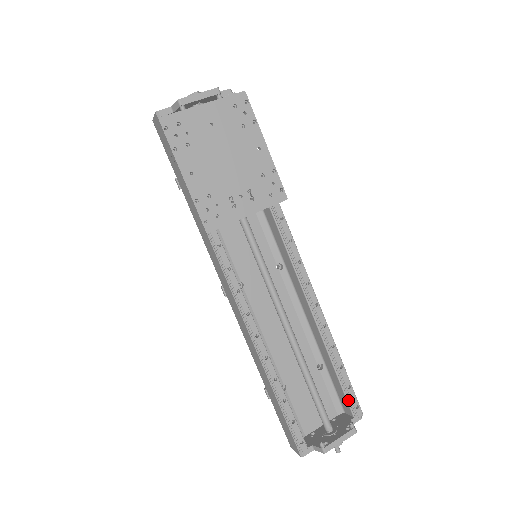
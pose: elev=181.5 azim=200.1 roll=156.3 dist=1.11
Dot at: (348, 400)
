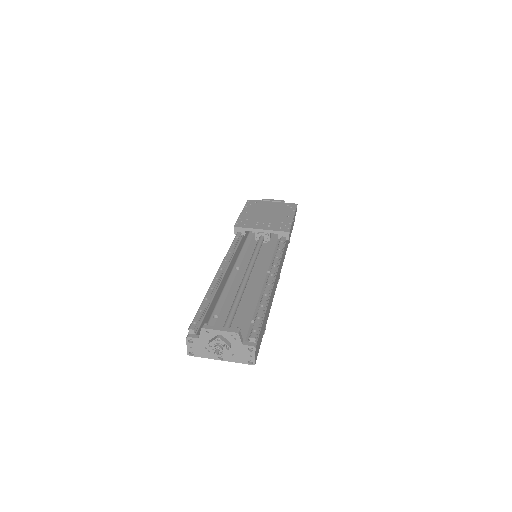
Dot at: occluded
